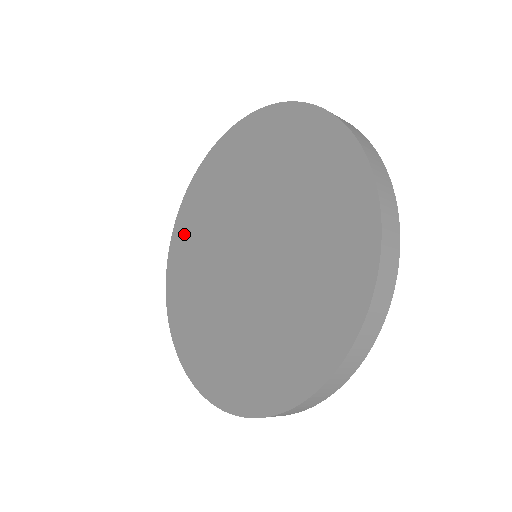
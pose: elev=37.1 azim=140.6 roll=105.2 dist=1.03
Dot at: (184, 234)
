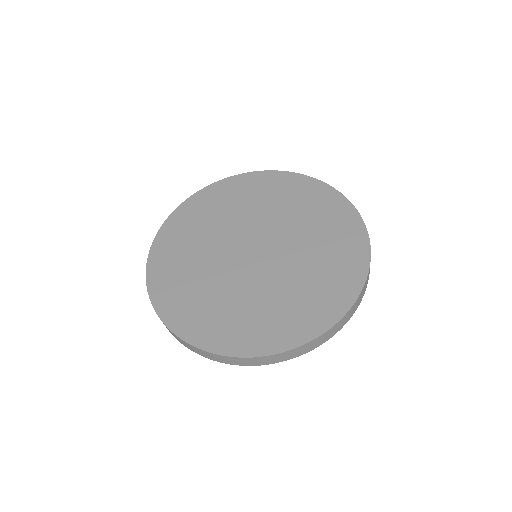
Dot at: (194, 212)
